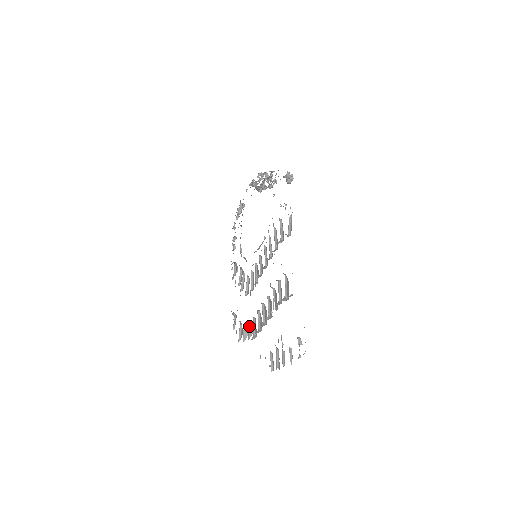
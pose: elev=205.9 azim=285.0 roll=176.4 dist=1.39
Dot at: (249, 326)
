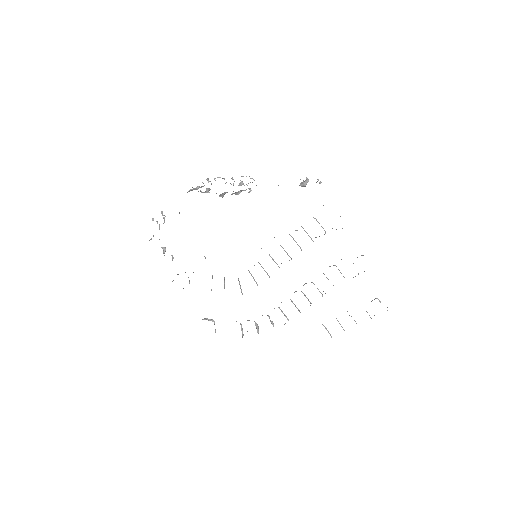
Dot at: (269, 318)
